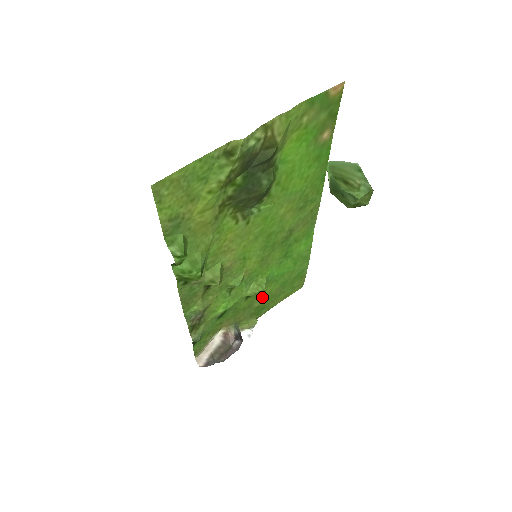
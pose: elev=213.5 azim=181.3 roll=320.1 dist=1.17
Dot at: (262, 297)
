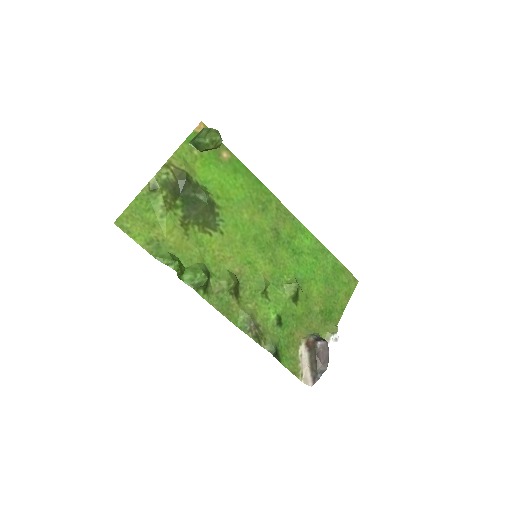
Dot at: (315, 300)
